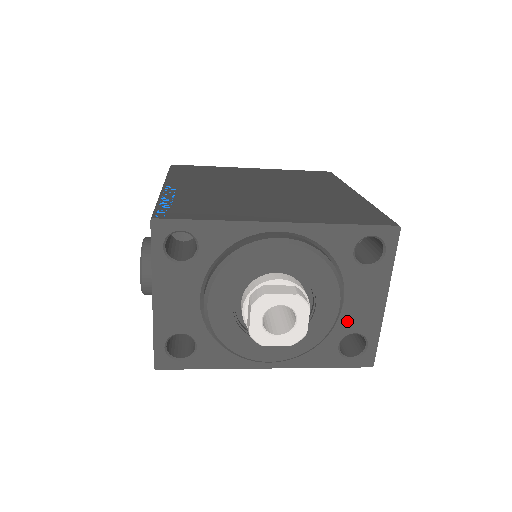
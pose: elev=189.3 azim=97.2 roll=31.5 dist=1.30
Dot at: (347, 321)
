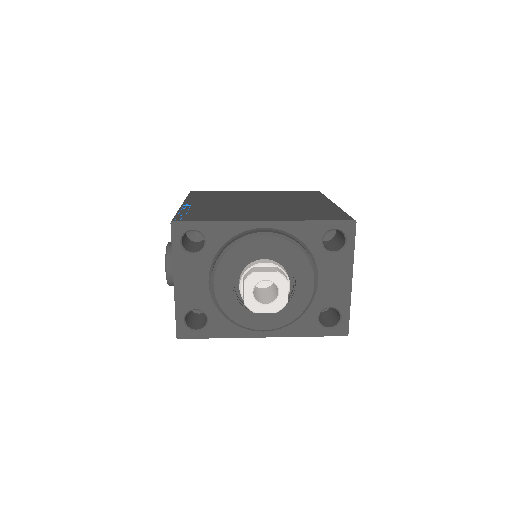
Dot at: (323, 297)
